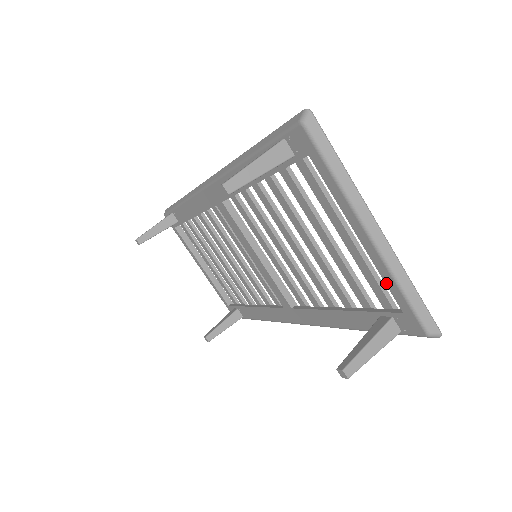
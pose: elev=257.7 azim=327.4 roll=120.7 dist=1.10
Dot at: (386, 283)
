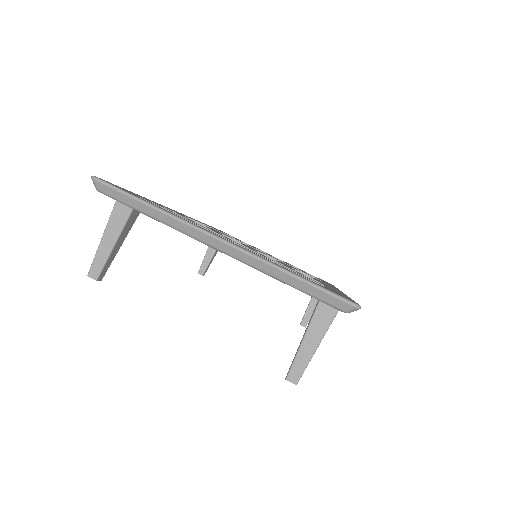
Dot at: occluded
